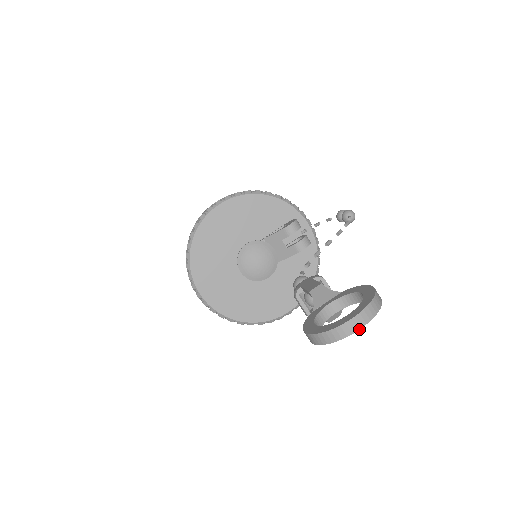
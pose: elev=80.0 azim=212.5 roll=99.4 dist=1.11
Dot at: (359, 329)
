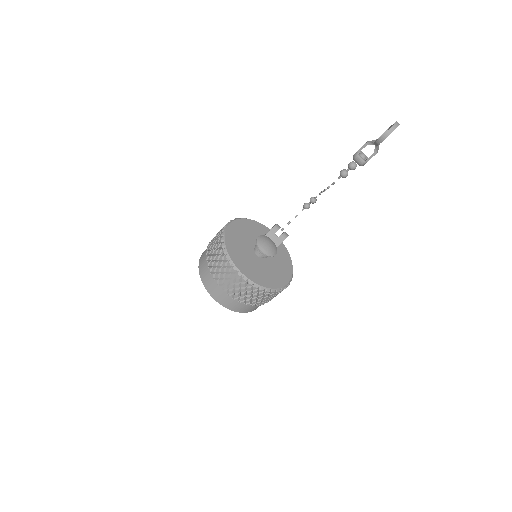
Dot at: occluded
